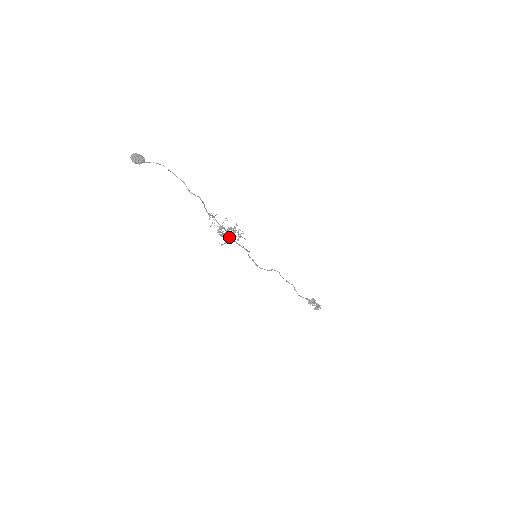
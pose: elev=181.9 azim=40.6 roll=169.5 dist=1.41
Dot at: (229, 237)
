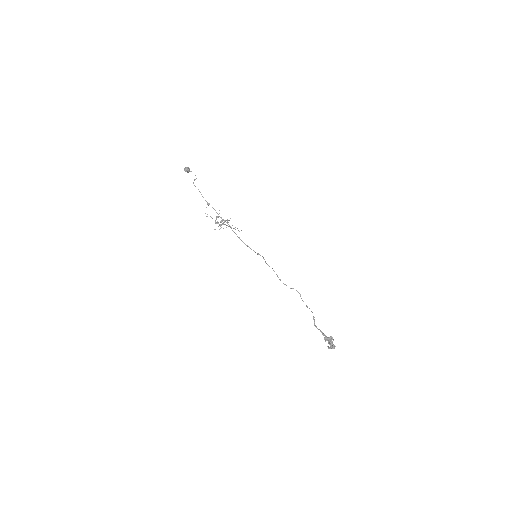
Dot at: (218, 223)
